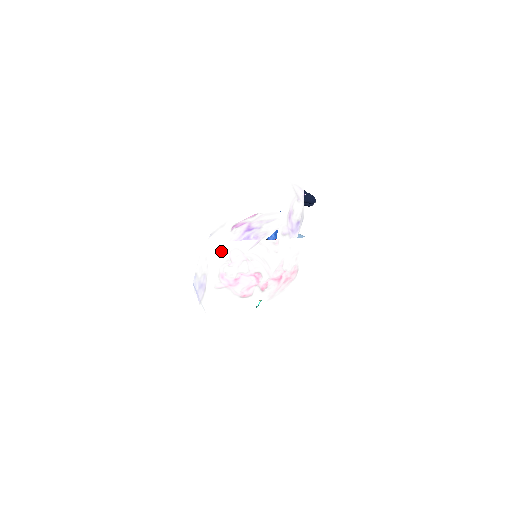
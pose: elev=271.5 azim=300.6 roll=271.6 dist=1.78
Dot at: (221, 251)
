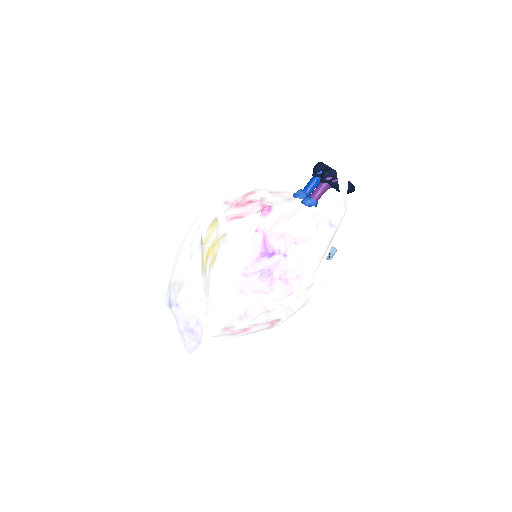
Dot at: (234, 307)
